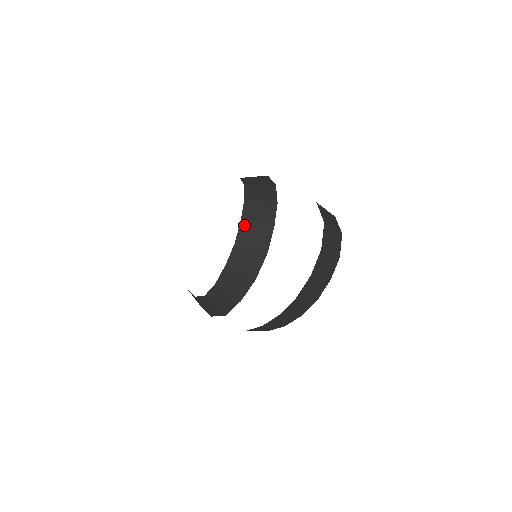
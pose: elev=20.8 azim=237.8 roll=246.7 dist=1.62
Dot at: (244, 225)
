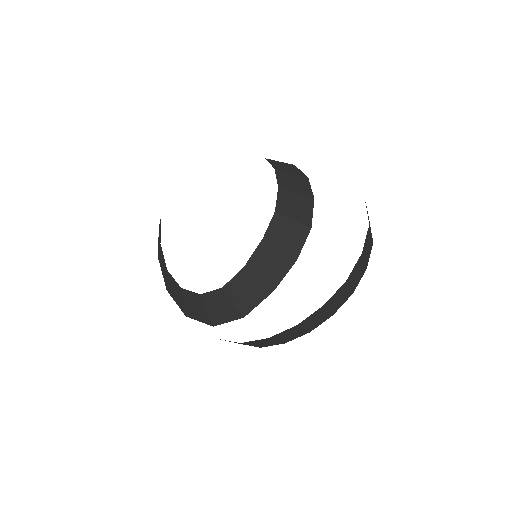
Dot at: (282, 193)
